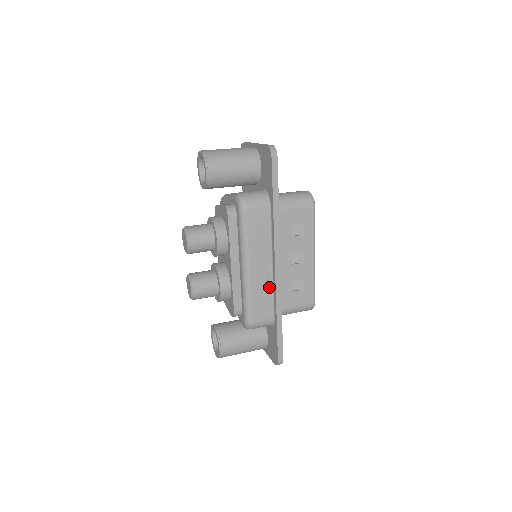
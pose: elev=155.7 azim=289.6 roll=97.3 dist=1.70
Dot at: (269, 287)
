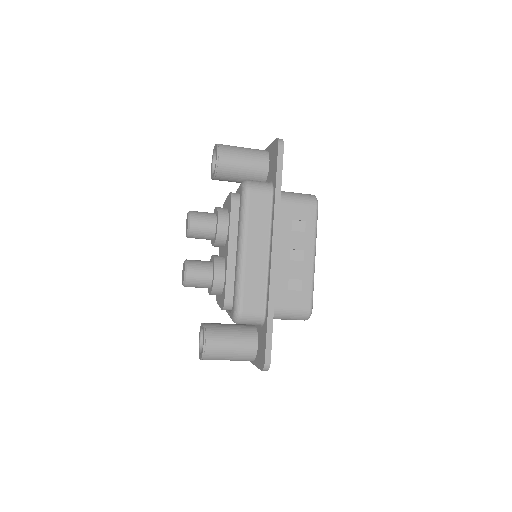
Dot at: (264, 276)
